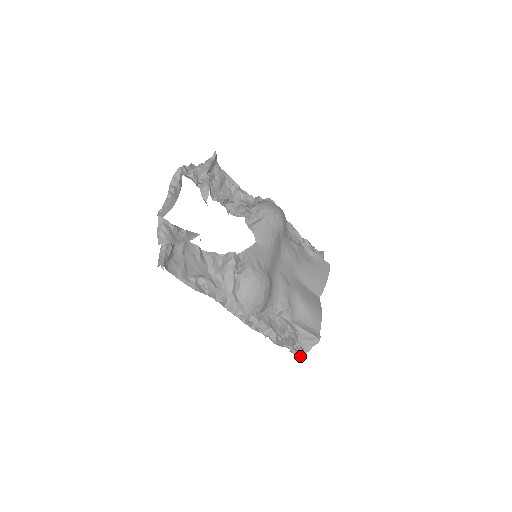
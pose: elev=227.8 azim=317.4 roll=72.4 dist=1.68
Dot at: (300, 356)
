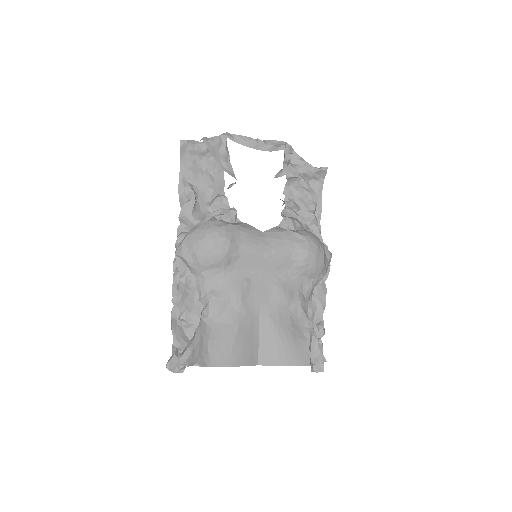
Dot at: (172, 364)
